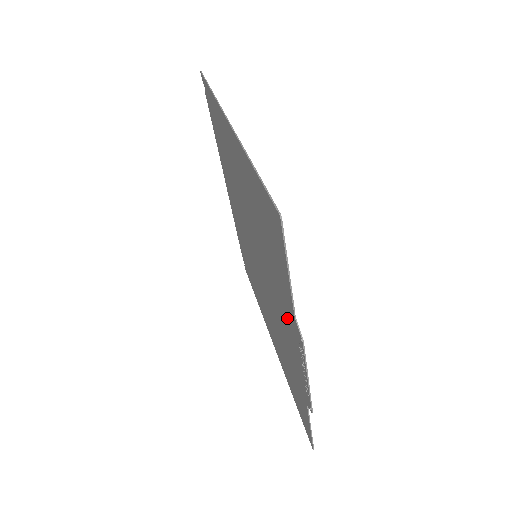
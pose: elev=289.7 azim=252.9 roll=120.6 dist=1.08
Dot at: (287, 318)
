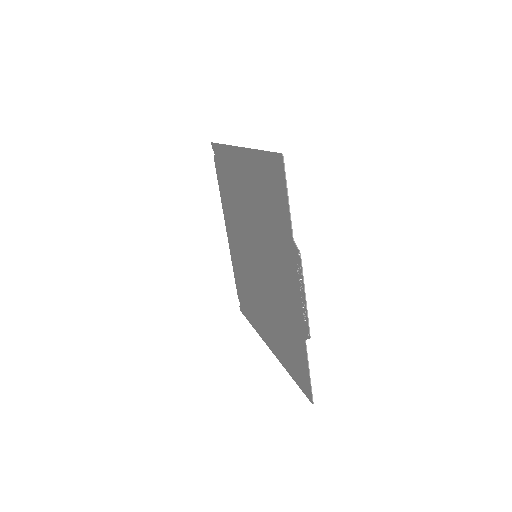
Dot at: (286, 260)
